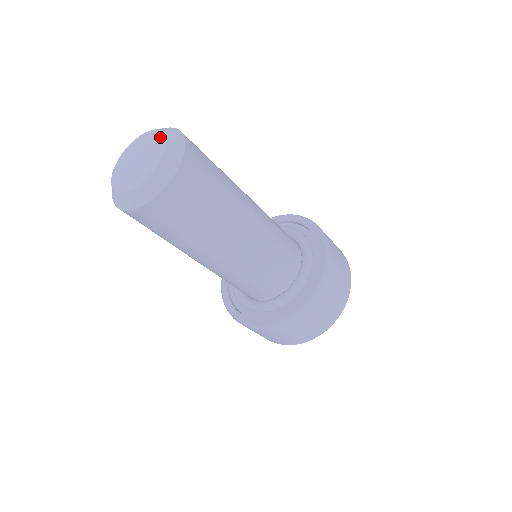
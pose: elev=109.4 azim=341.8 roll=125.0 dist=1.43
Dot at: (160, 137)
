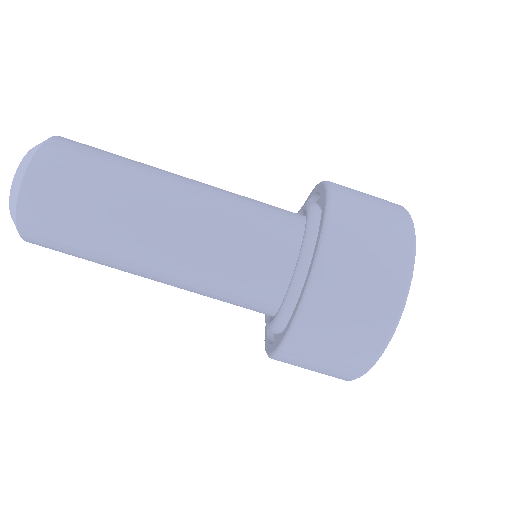
Dot at: occluded
